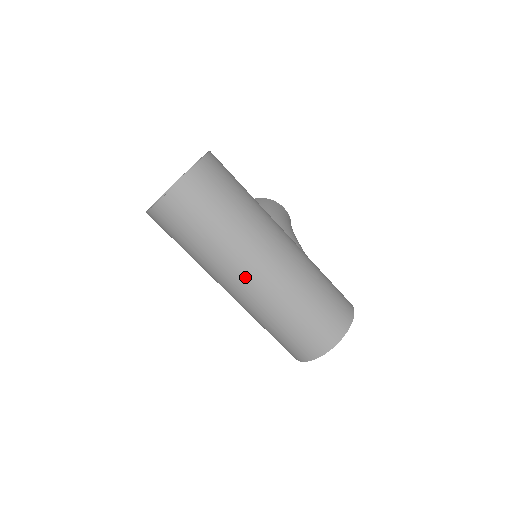
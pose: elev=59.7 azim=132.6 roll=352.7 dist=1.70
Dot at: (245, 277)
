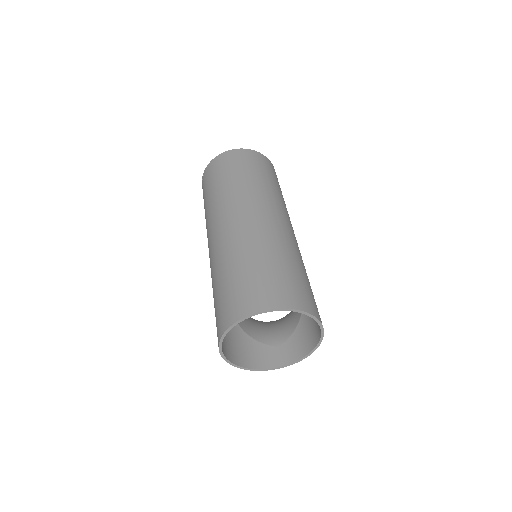
Dot at: (237, 213)
